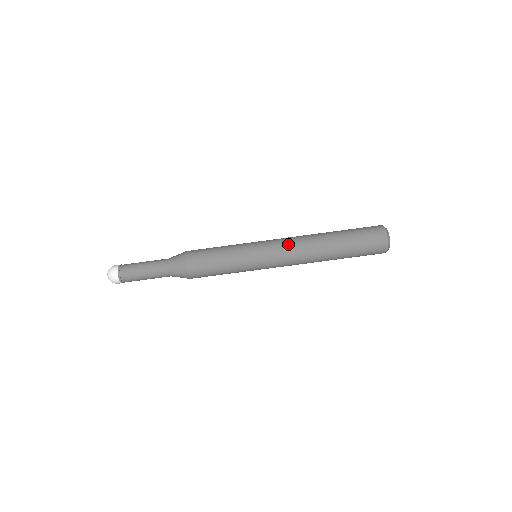
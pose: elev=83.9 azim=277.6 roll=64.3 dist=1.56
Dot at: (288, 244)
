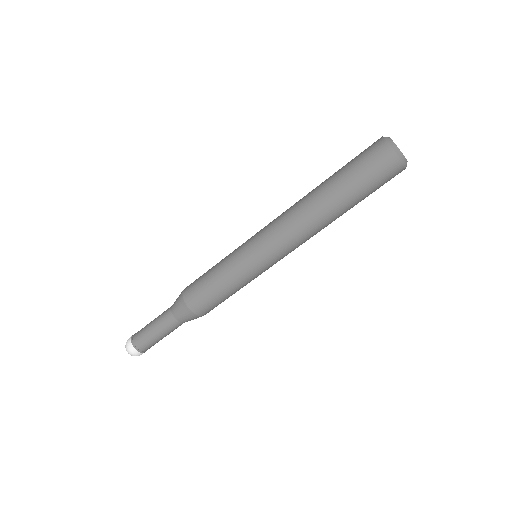
Dot at: (293, 244)
